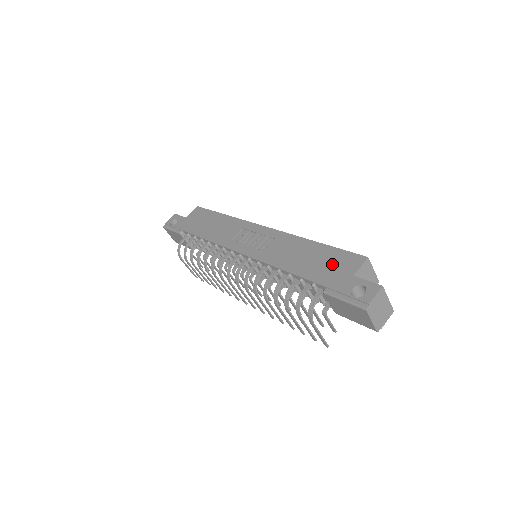
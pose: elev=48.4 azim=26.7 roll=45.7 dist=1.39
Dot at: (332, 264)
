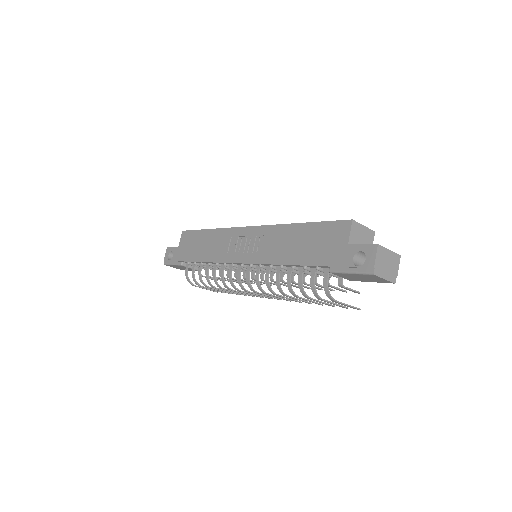
Dot at: (324, 241)
